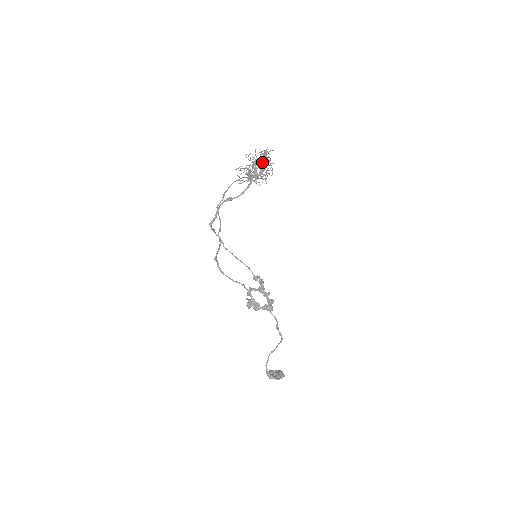
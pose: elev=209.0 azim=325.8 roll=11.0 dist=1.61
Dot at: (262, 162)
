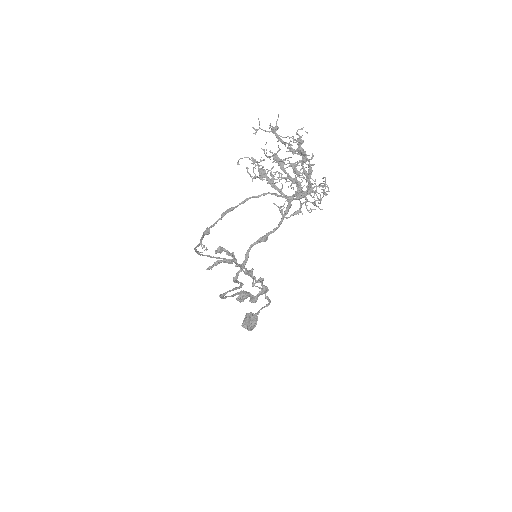
Dot at: (311, 173)
